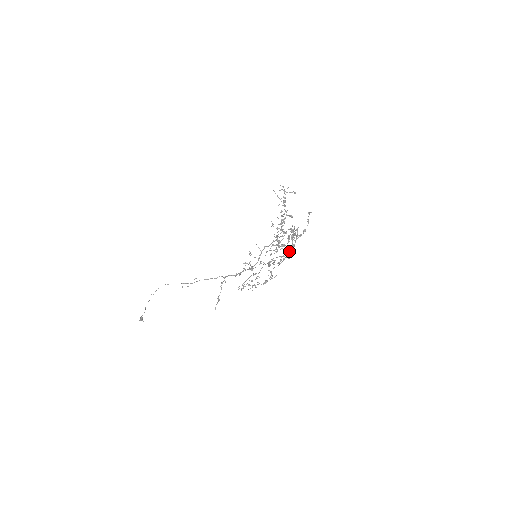
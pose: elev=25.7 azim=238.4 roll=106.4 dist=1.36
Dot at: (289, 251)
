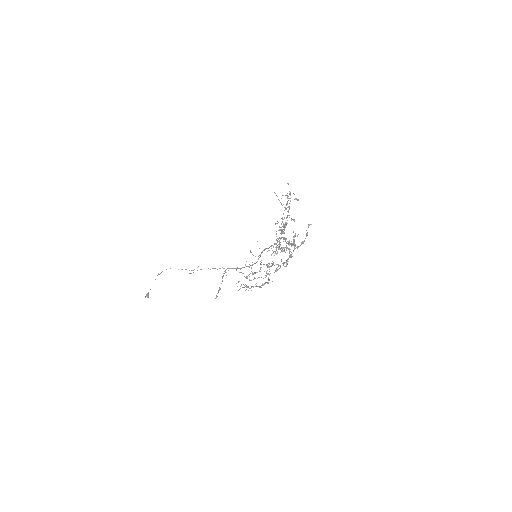
Dot at: (286, 261)
